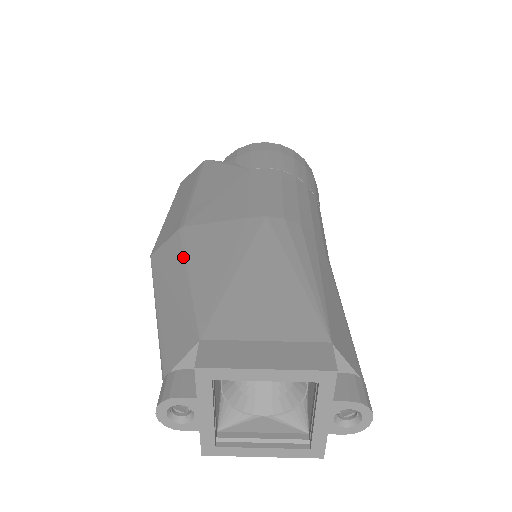
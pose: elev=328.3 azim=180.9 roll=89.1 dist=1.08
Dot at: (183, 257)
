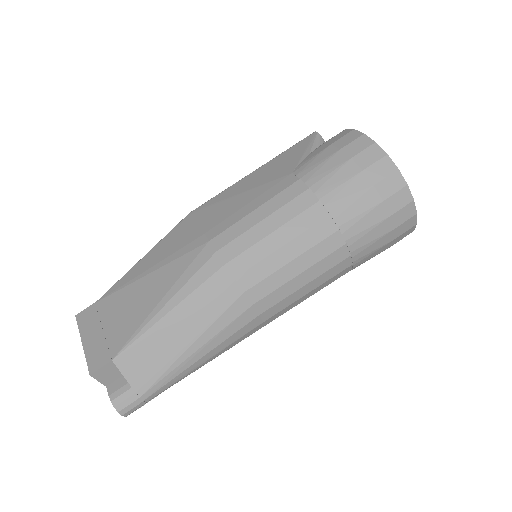
Dot at: (161, 240)
